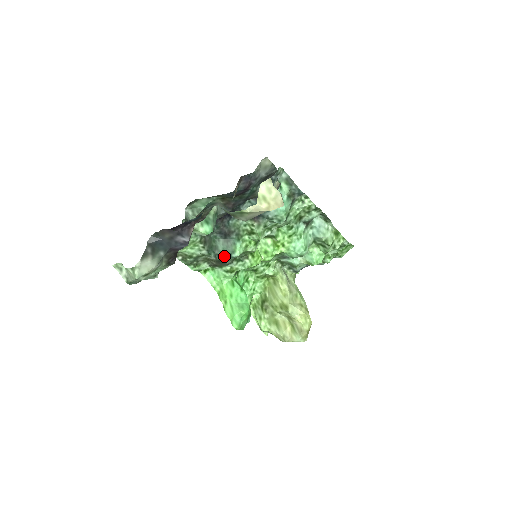
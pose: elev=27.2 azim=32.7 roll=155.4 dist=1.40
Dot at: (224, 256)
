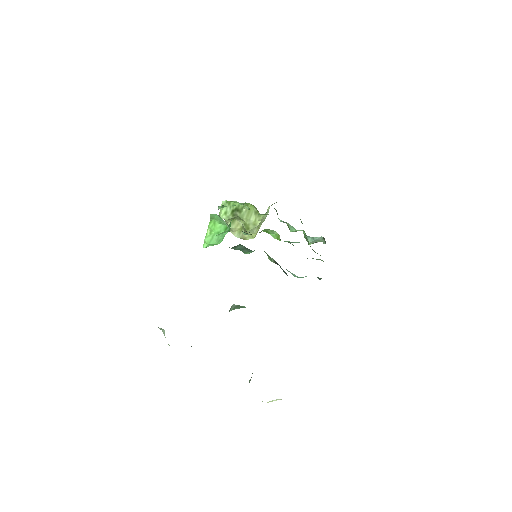
Dot at: occluded
